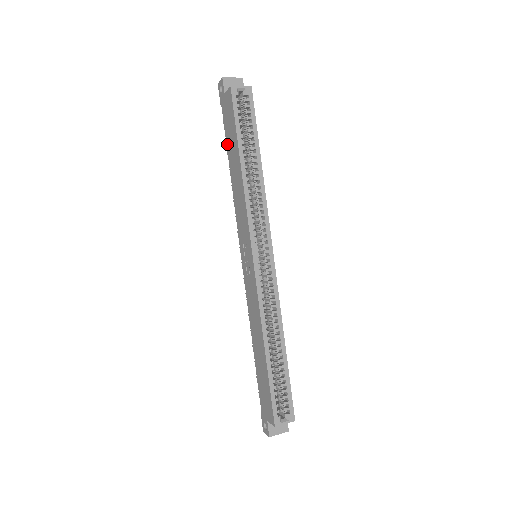
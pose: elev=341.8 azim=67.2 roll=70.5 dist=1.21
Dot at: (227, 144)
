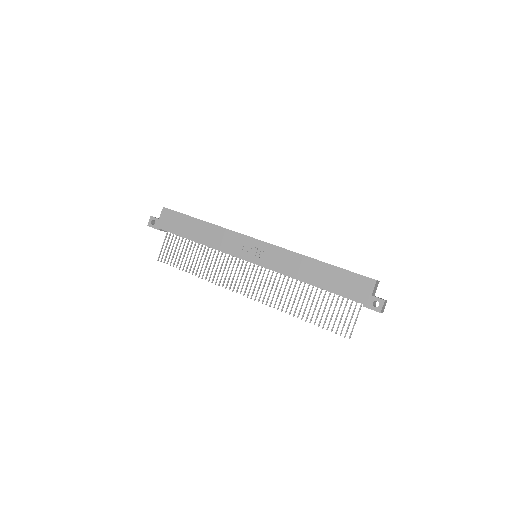
Dot at: (182, 235)
